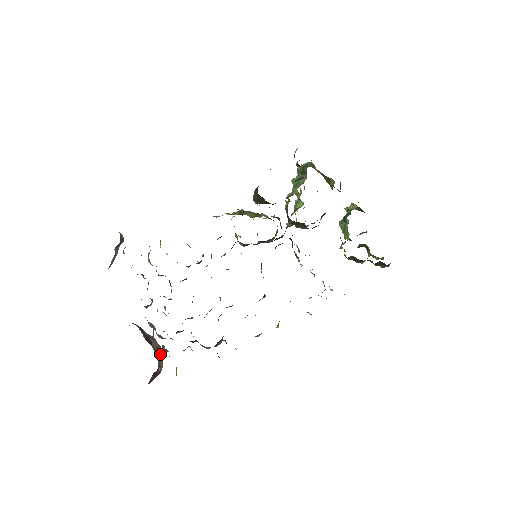
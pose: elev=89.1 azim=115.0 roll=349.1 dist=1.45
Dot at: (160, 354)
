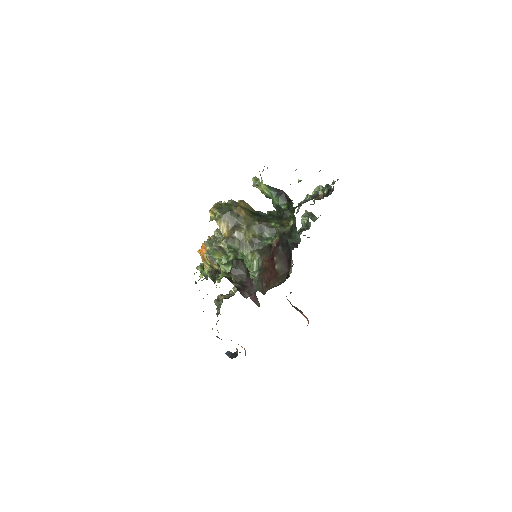
Dot at: occluded
